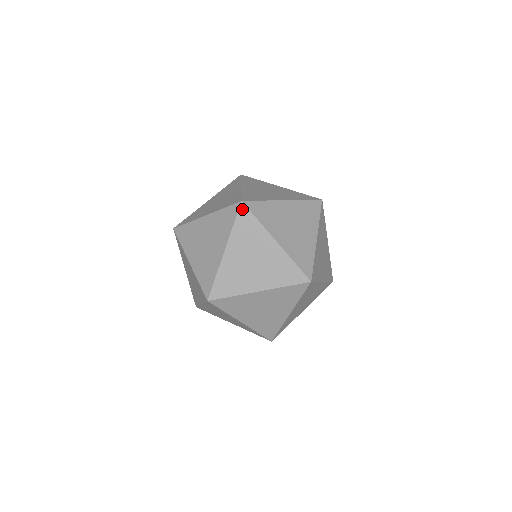
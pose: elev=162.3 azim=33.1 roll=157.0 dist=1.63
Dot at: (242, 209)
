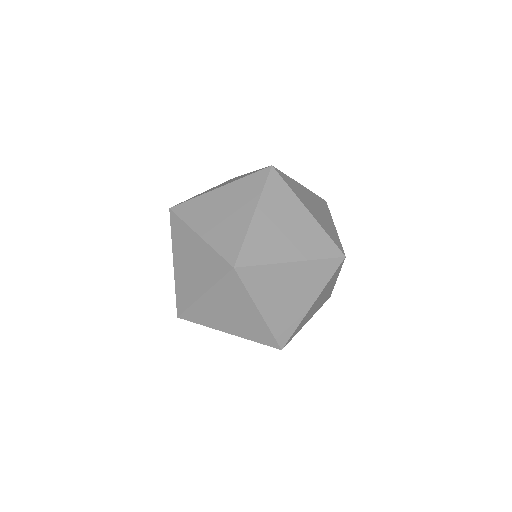
Dot at: (171, 216)
